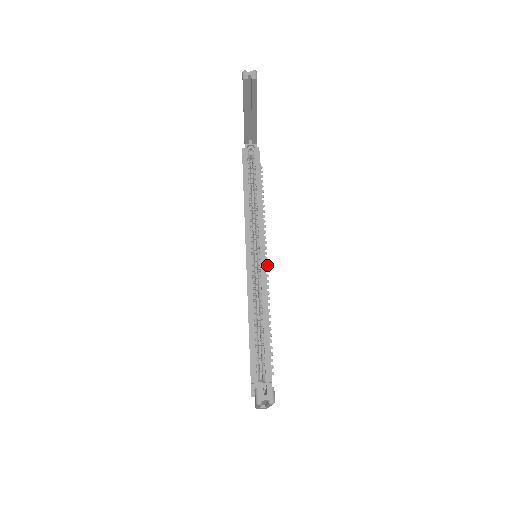
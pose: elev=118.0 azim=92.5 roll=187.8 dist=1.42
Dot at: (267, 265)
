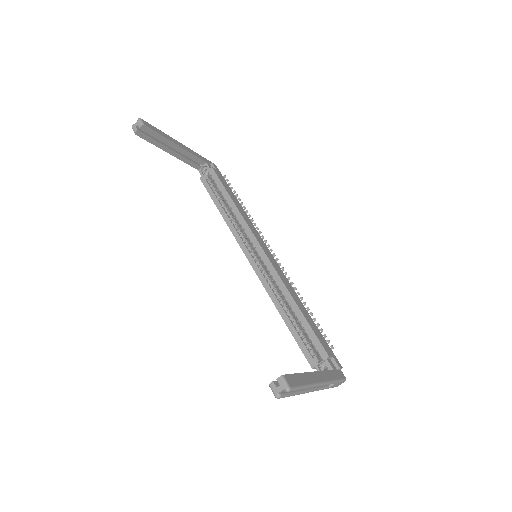
Dot at: (275, 255)
